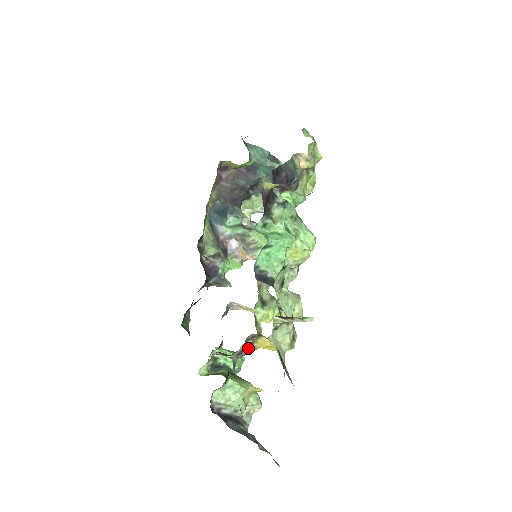
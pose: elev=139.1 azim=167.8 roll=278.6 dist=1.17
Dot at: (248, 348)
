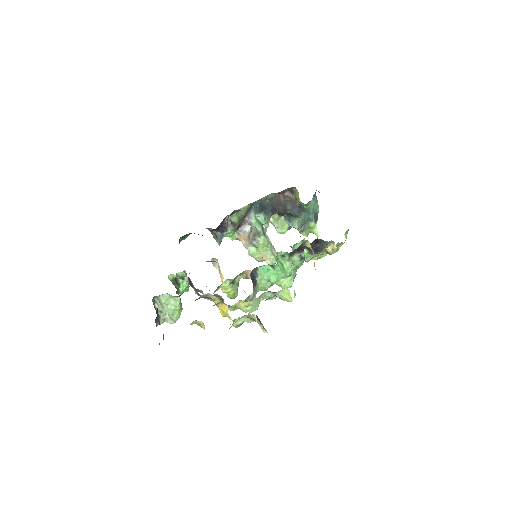
Dot at: occluded
